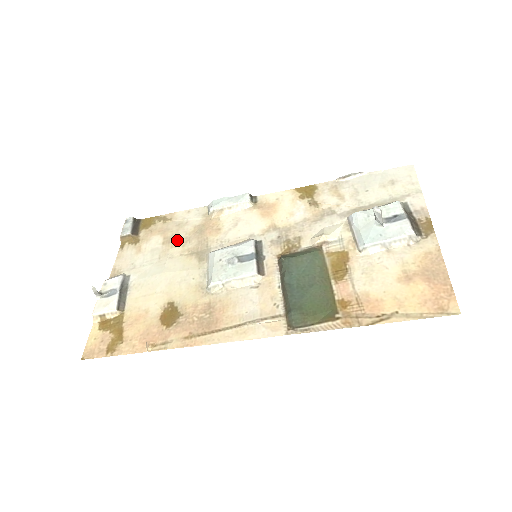
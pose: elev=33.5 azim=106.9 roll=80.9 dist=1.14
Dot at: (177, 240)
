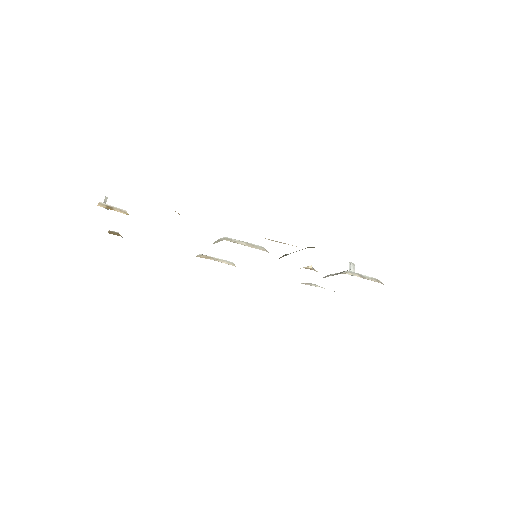
Dot at: occluded
